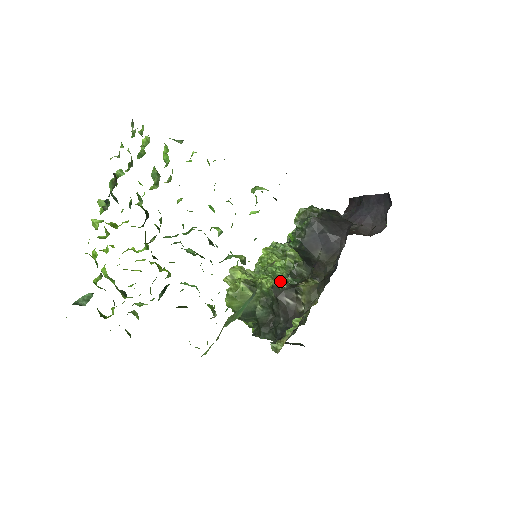
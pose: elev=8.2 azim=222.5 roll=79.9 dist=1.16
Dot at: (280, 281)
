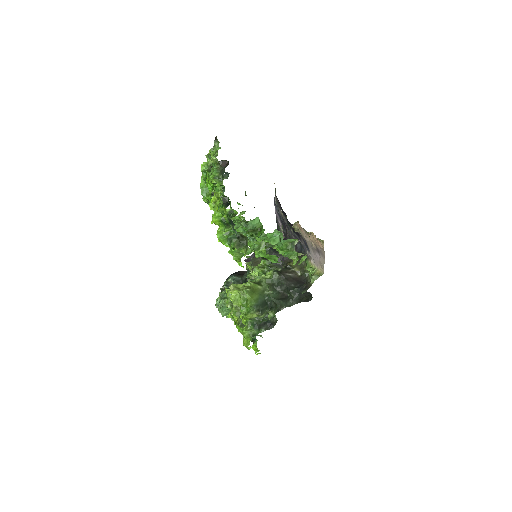
Dot at: (275, 269)
